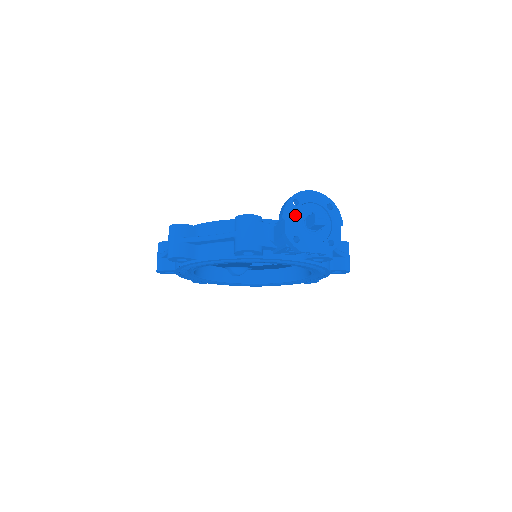
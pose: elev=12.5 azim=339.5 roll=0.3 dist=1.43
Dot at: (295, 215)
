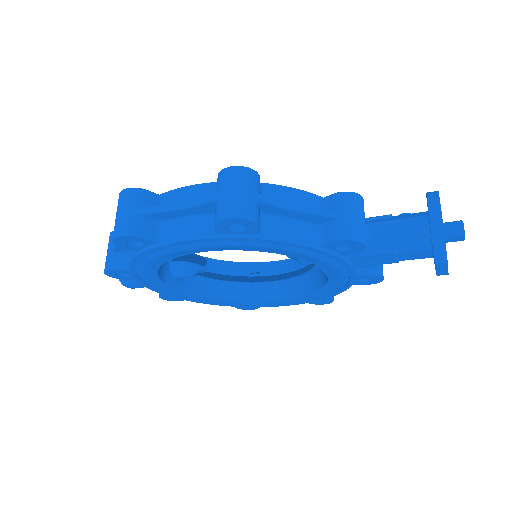
Dot at: occluded
